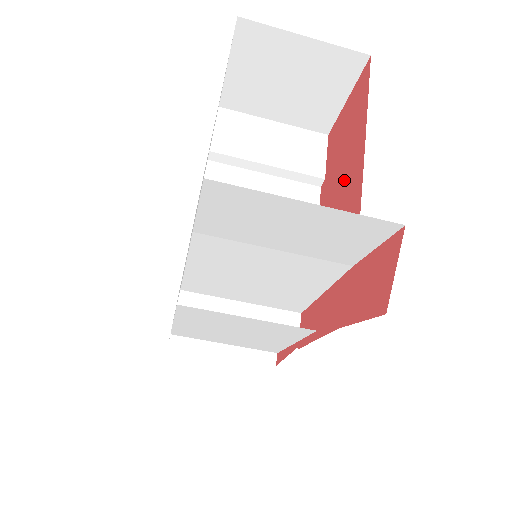
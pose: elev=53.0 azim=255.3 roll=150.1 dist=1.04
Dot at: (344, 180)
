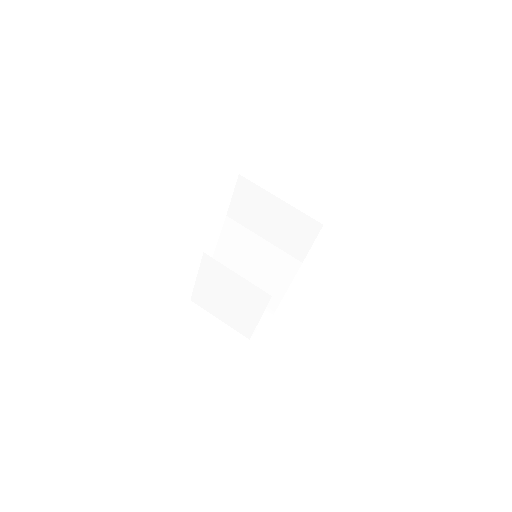
Dot at: occluded
